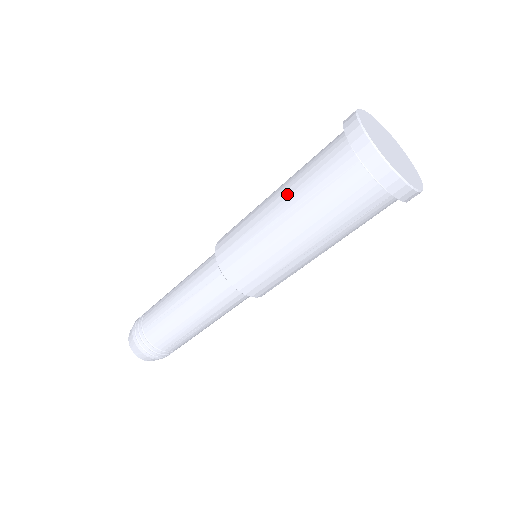
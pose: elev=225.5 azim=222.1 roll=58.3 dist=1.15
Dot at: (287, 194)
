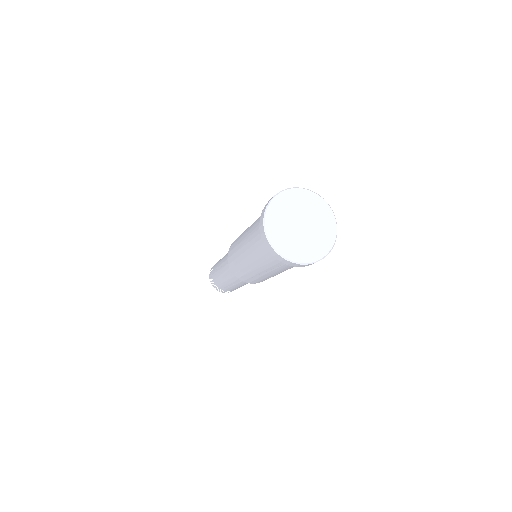
Dot at: (257, 264)
